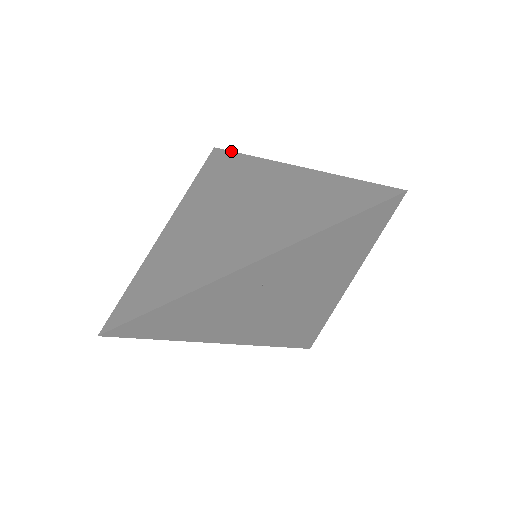
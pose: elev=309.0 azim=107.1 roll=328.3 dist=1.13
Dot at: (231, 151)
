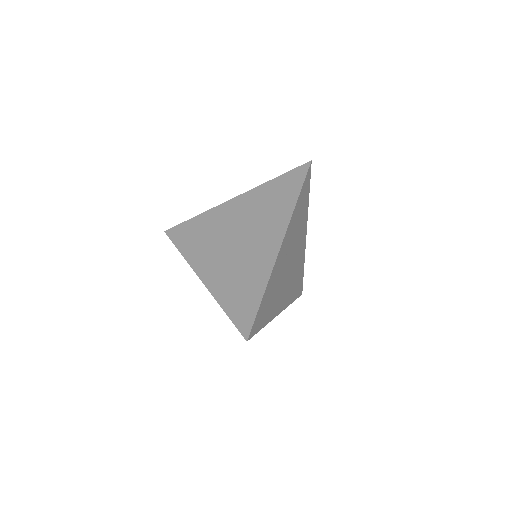
Dot at: (181, 223)
